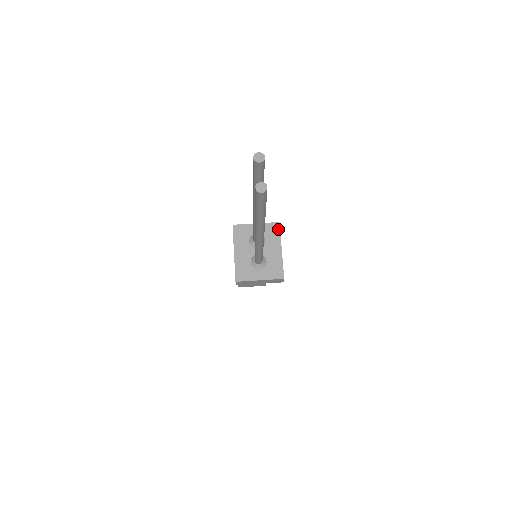
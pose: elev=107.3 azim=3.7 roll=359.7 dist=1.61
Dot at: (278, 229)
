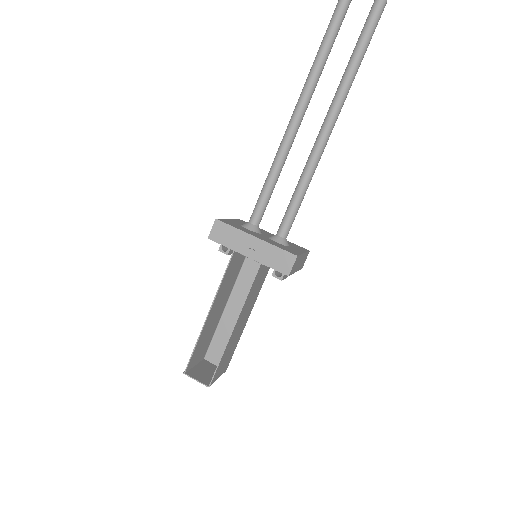
Dot at: (246, 222)
